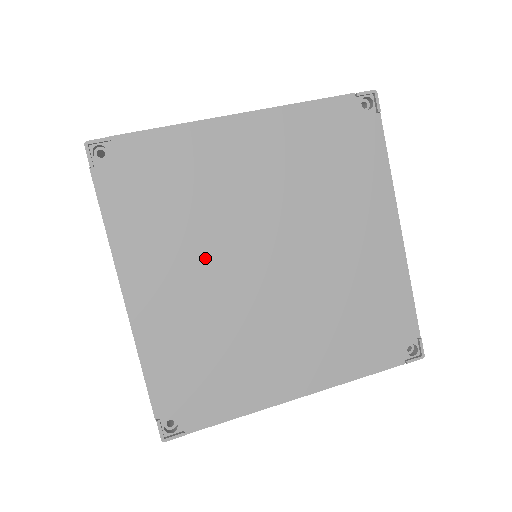
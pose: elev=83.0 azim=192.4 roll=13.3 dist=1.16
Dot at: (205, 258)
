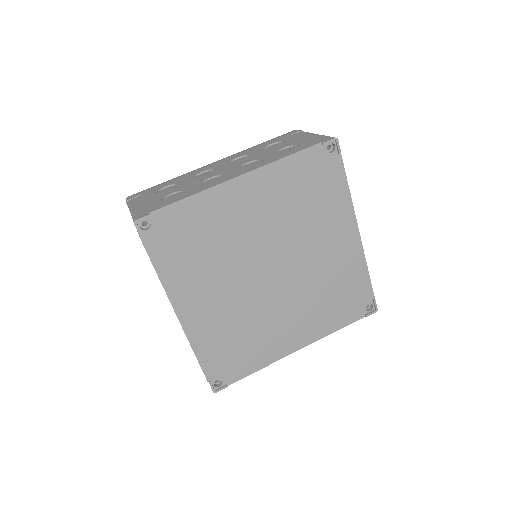
Dot at: (227, 279)
